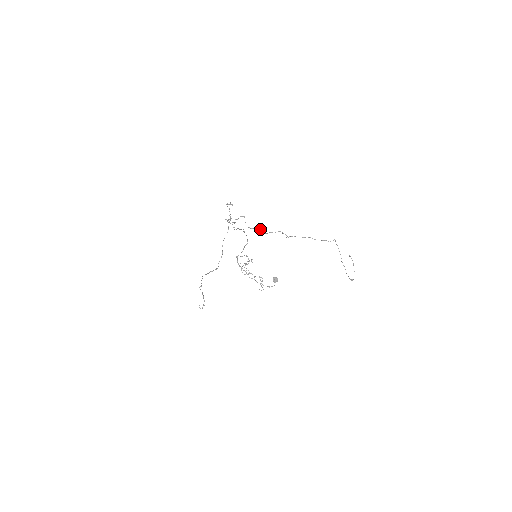
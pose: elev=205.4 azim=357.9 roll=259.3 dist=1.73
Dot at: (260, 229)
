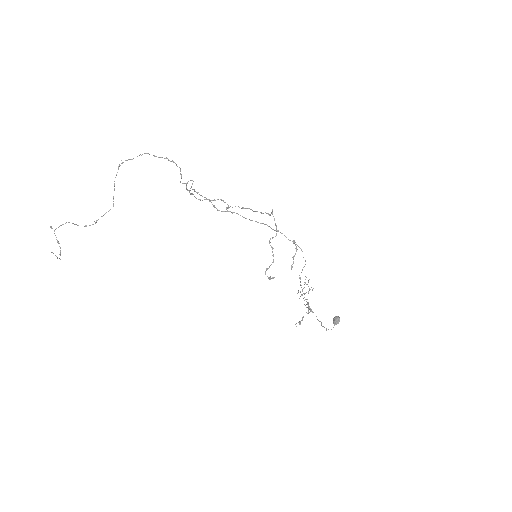
Dot at: occluded
